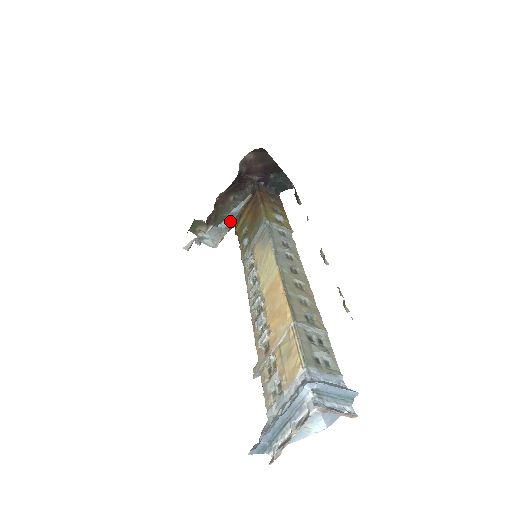
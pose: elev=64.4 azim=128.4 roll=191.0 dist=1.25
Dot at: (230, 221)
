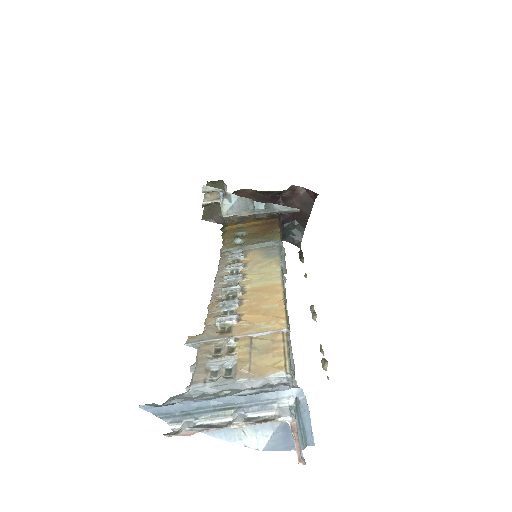
Dot at: (262, 210)
